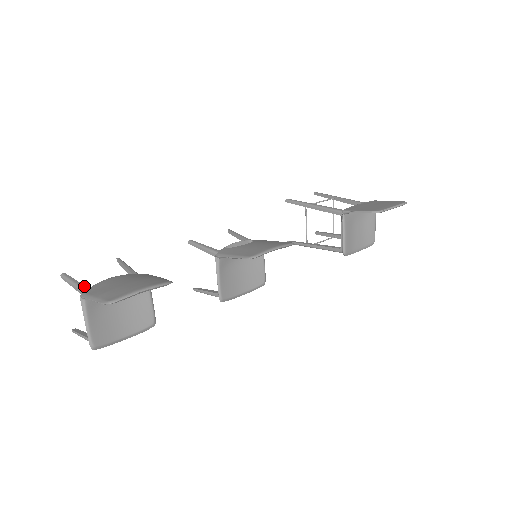
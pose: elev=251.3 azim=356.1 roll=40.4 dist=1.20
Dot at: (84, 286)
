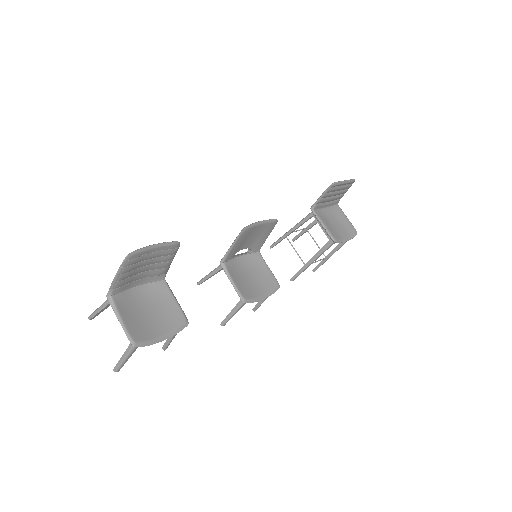
Dot at: occluded
